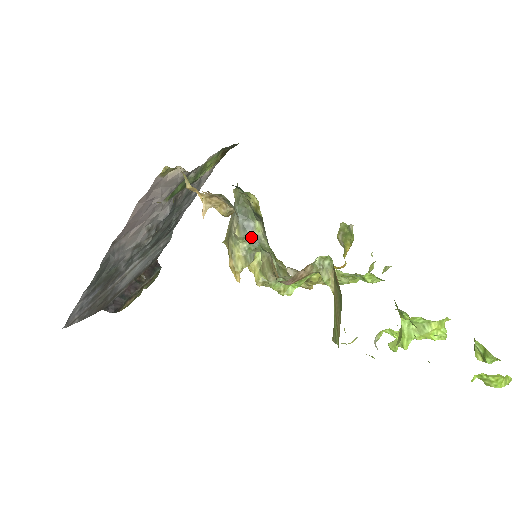
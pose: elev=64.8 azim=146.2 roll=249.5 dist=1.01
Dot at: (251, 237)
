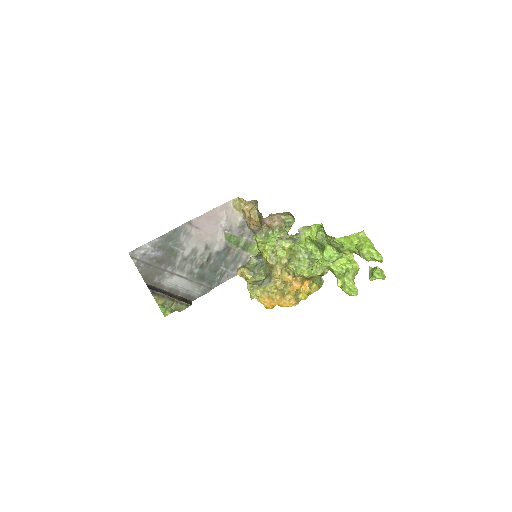
Dot at: (258, 262)
